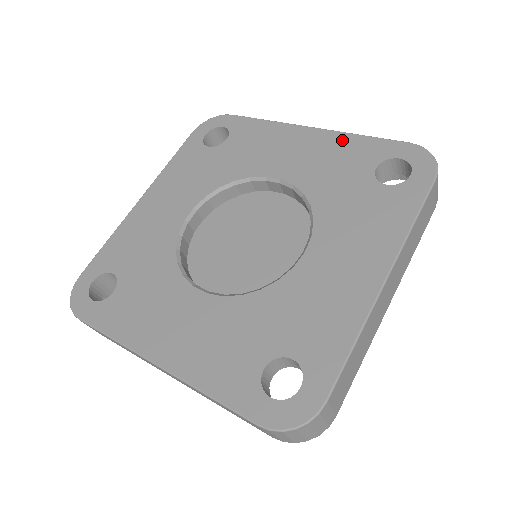
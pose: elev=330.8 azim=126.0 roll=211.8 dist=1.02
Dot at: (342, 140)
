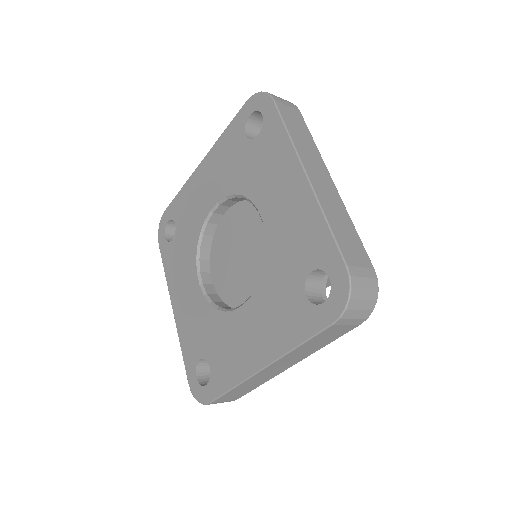
Dot at: (312, 215)
